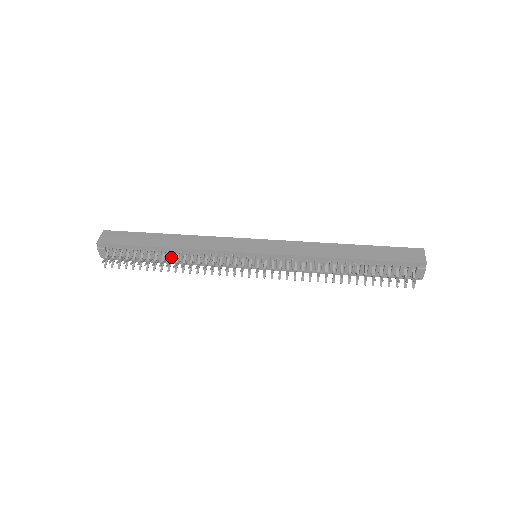
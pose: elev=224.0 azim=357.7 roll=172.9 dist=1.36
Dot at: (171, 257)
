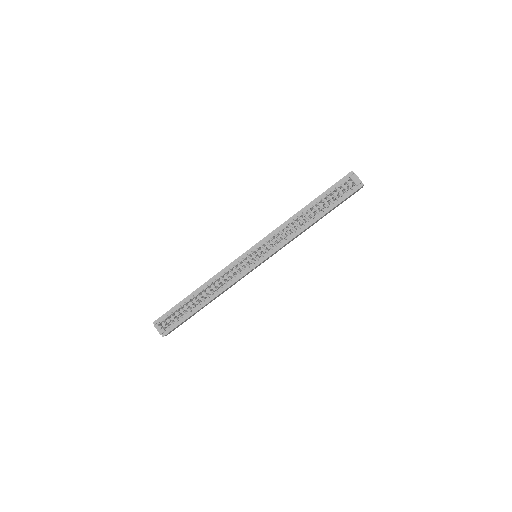
Dot at: (201, 293)
